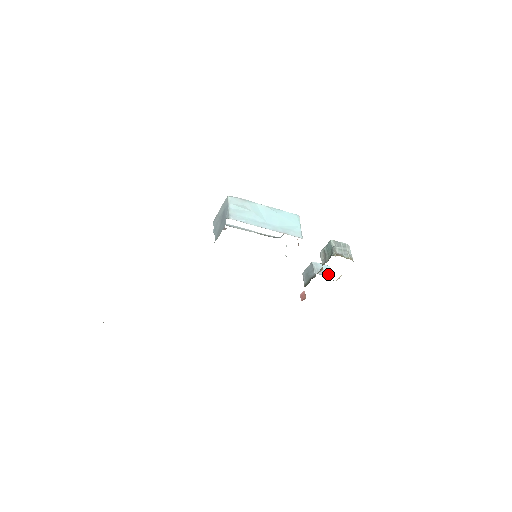
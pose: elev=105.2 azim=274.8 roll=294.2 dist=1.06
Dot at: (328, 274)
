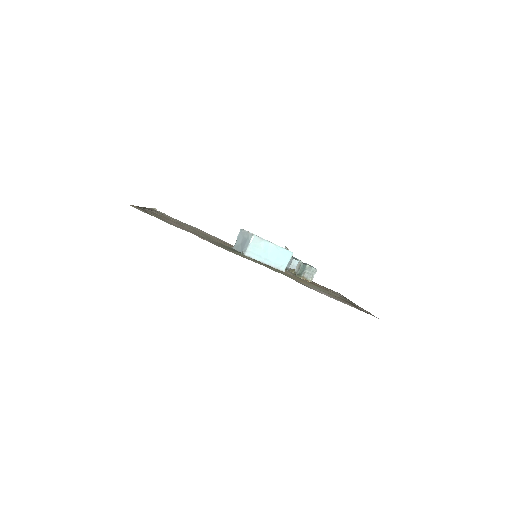
Dot at: occluded
